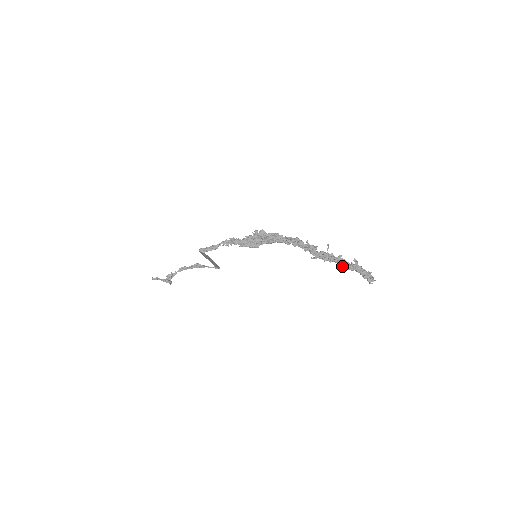
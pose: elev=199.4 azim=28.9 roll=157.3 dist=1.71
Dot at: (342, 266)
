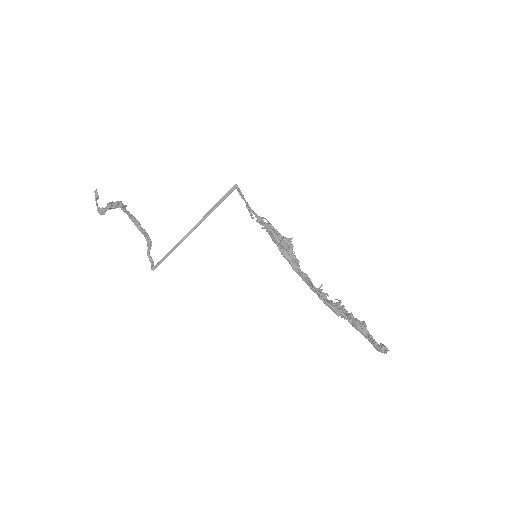
Dot at: (354, 319)
